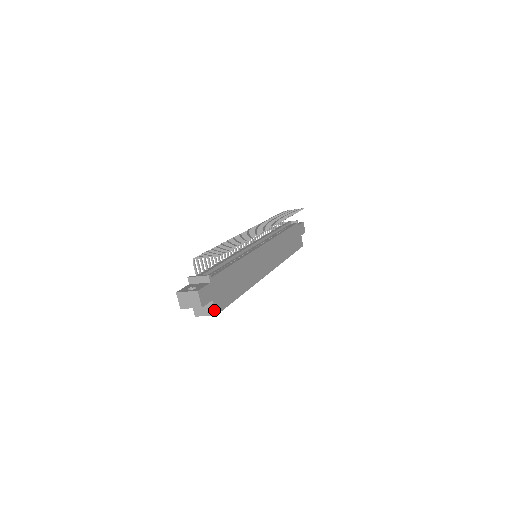
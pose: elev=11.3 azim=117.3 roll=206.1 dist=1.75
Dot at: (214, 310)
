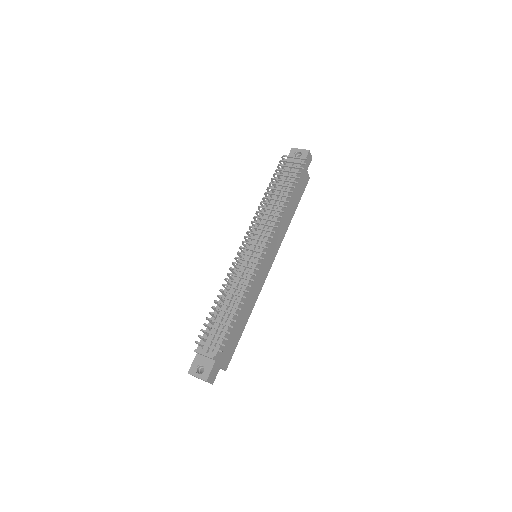
Dot at: occluded
